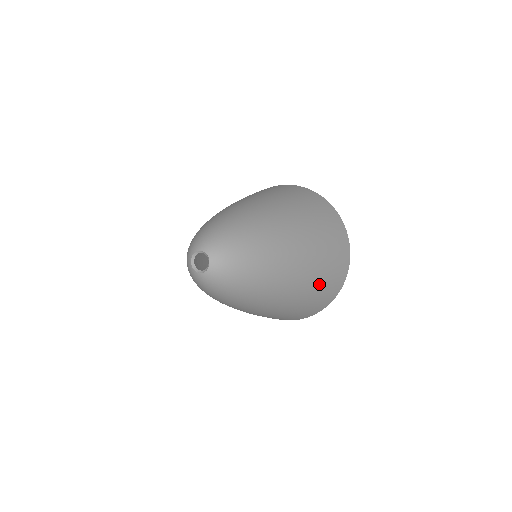
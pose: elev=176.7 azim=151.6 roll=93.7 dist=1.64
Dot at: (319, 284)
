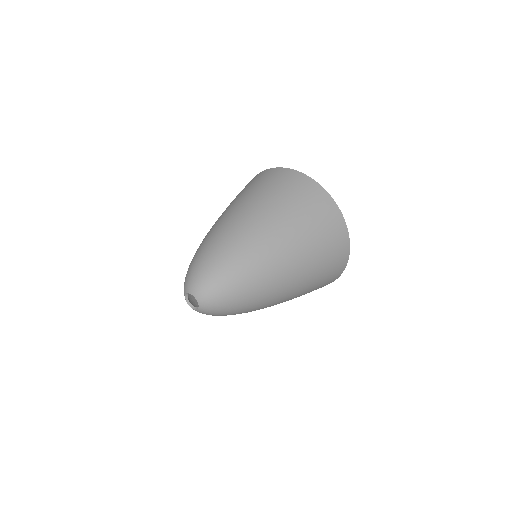
Dot at: (315, 249)
